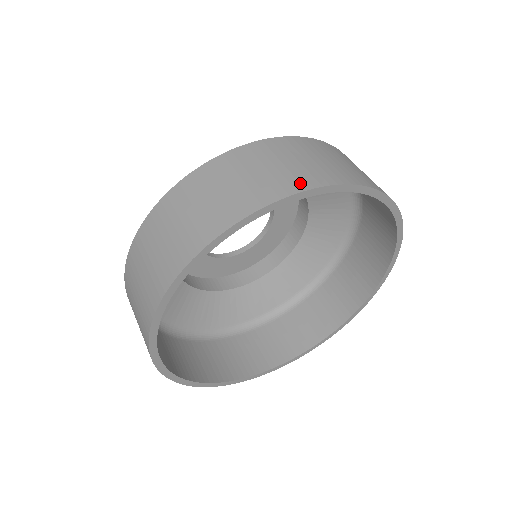
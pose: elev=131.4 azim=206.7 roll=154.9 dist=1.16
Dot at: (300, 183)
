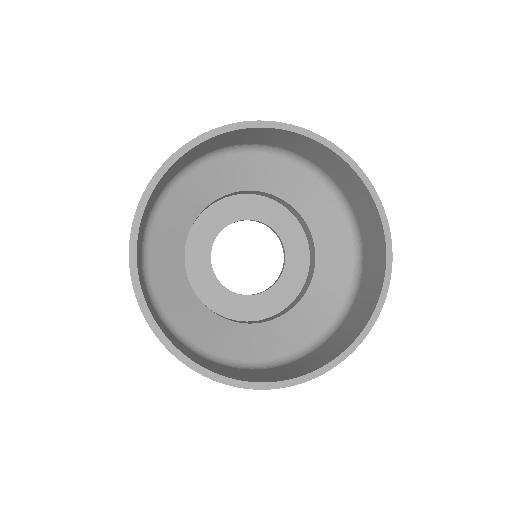
Dot at: occluded
